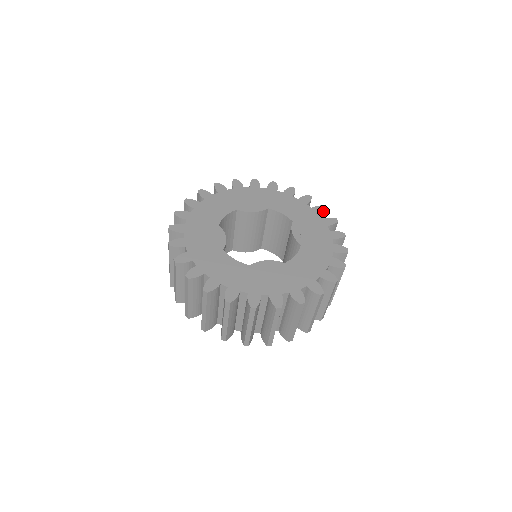
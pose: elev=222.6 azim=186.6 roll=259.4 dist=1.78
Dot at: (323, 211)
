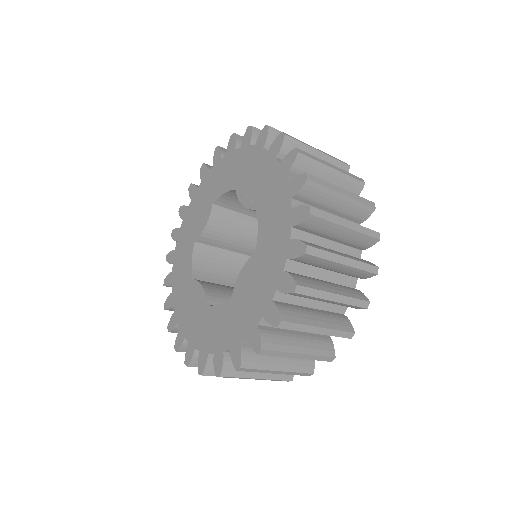
Dot at: (250, 136)
